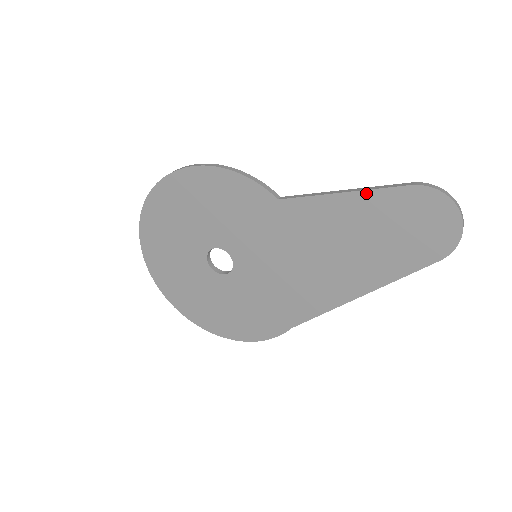
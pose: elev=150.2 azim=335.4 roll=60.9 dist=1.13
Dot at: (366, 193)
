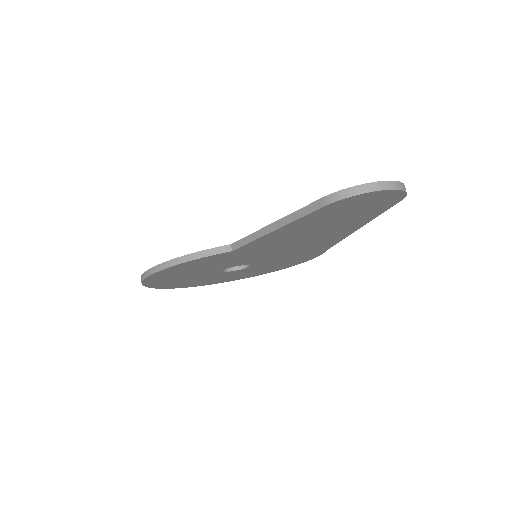
Dot at: (293, 223)
